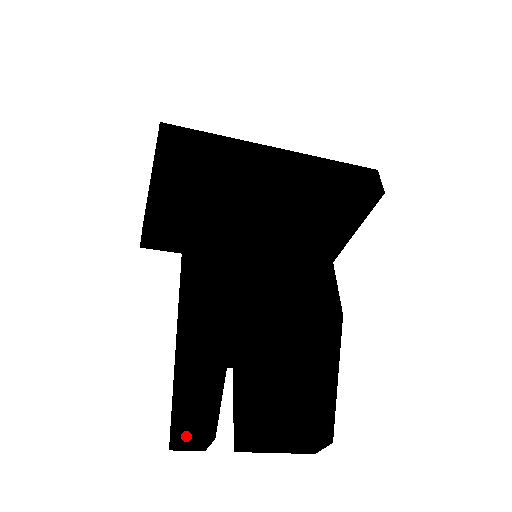
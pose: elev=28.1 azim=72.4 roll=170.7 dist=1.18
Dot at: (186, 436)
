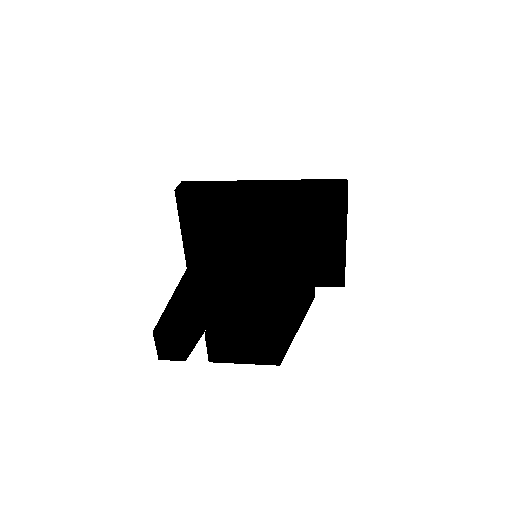
Dot at: (160, 331)
